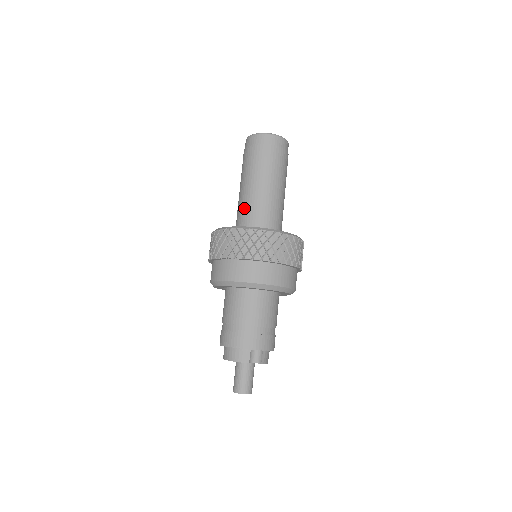
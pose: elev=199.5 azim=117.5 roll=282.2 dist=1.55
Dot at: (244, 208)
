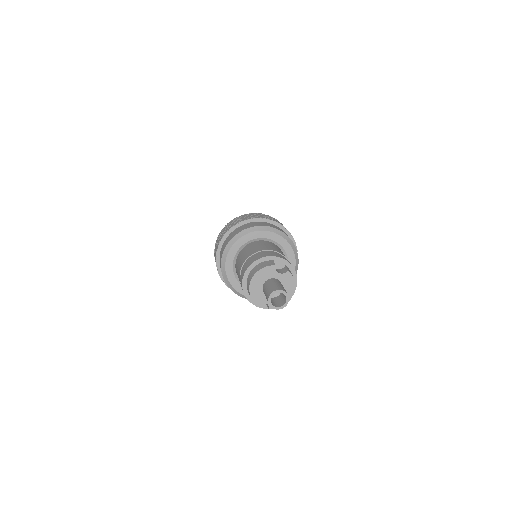
Dot at: occluded
